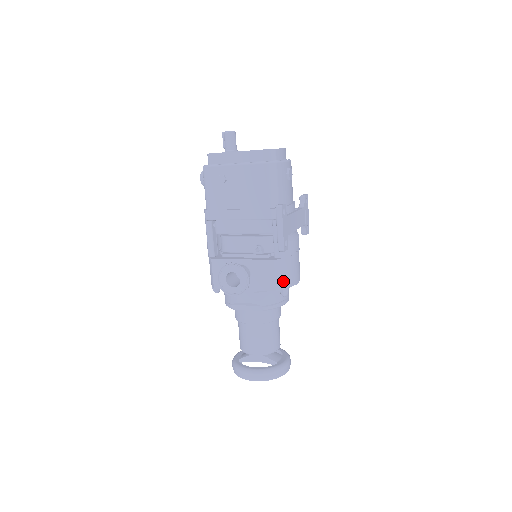
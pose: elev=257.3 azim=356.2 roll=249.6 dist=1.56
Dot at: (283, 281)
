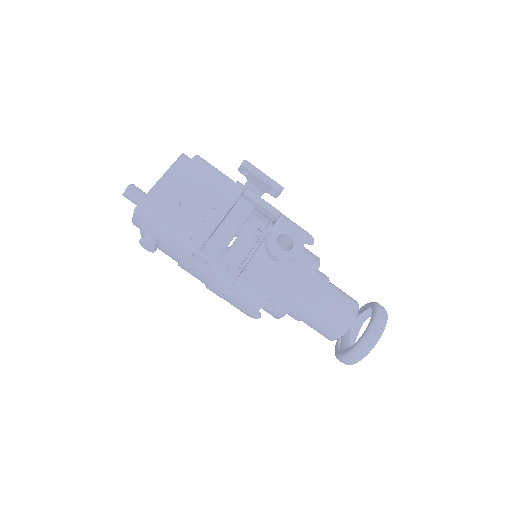
Dot at: (301, 228)
